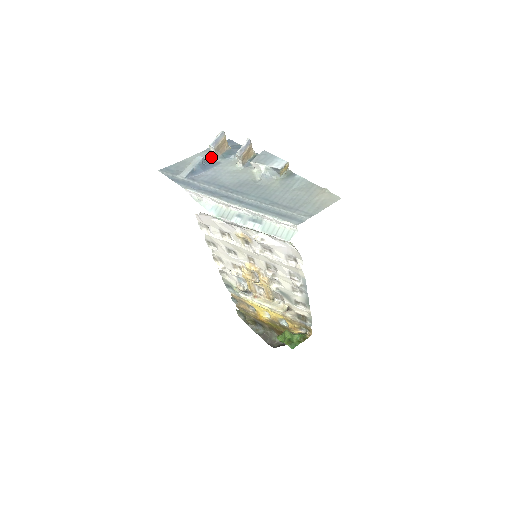
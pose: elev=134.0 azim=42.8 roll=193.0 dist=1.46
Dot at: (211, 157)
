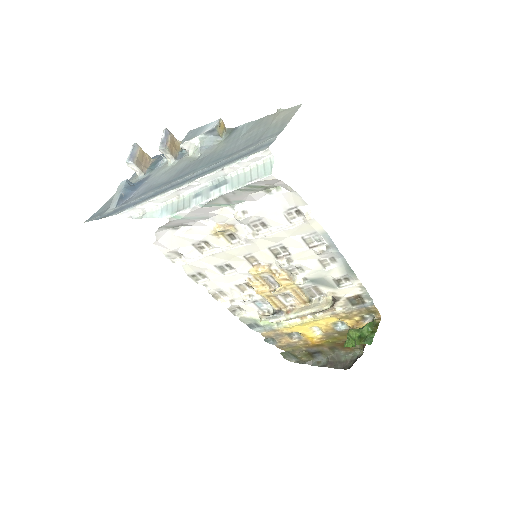
Dot at: (137, 178)
